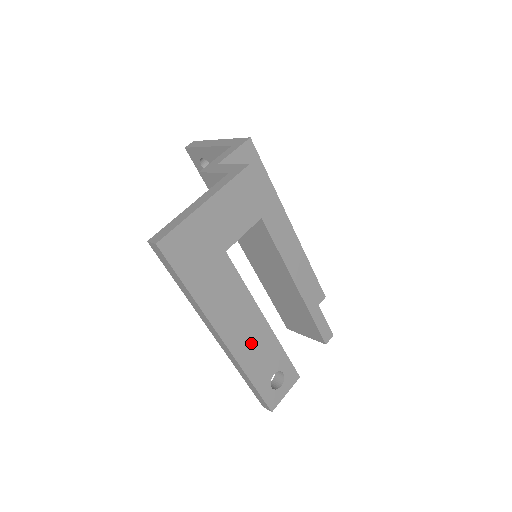
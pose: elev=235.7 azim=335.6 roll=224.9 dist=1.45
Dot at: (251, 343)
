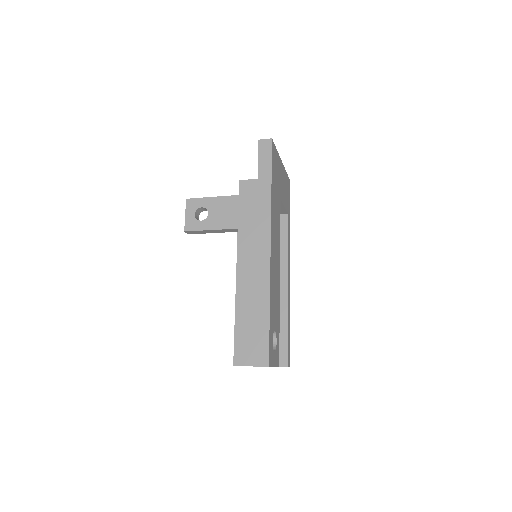
Dot at: (275, 279)
